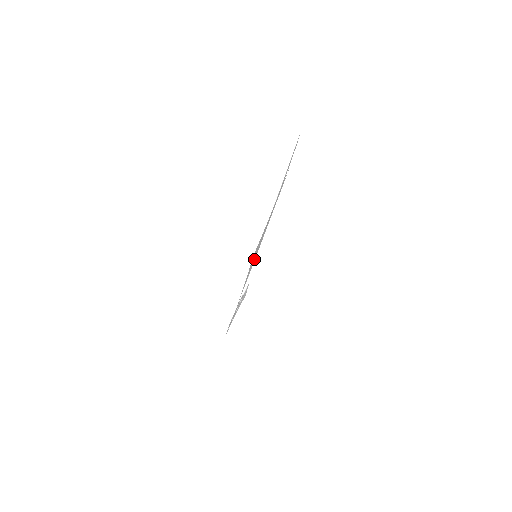
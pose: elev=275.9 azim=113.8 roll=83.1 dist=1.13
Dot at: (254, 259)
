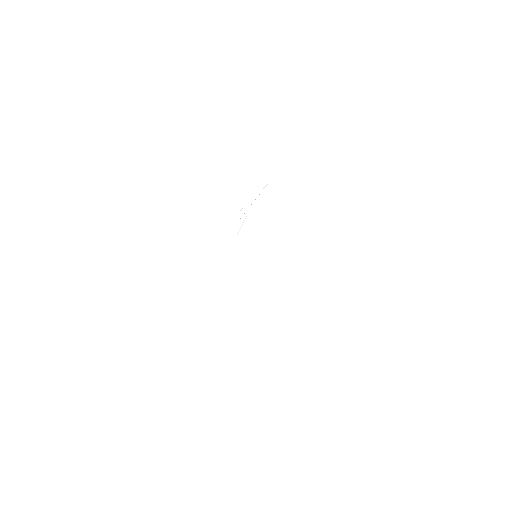
Dot at: occluded
